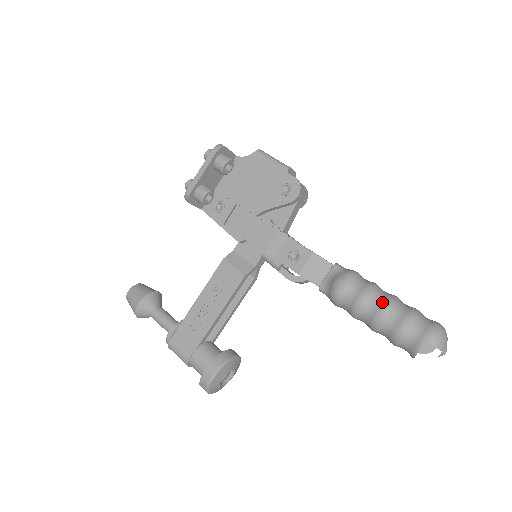
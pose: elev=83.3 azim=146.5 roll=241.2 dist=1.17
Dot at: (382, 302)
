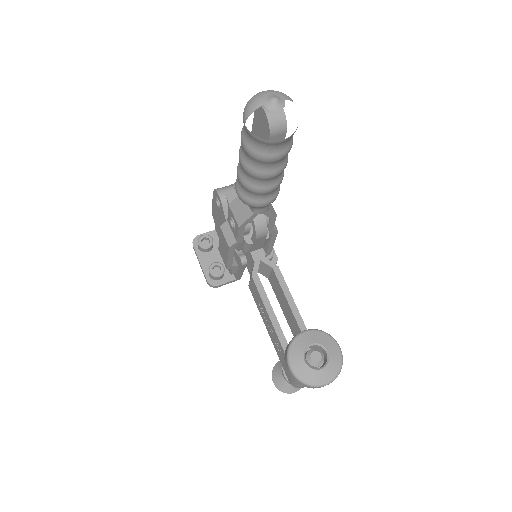
Dot at: occluded
